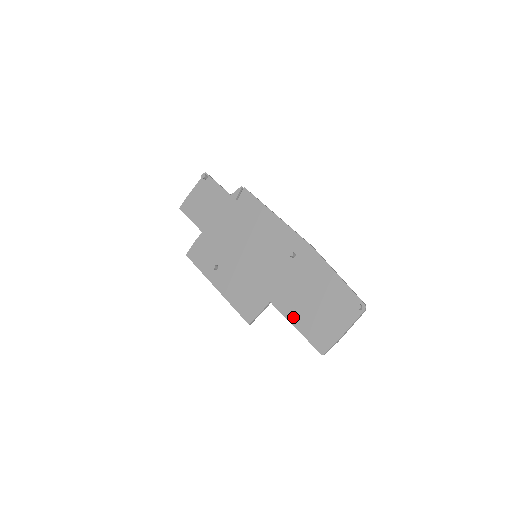
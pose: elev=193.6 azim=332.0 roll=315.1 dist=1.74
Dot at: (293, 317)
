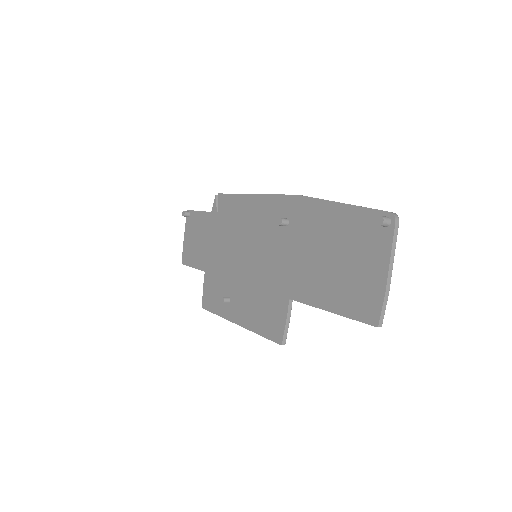
Dot at: (320, 299)
